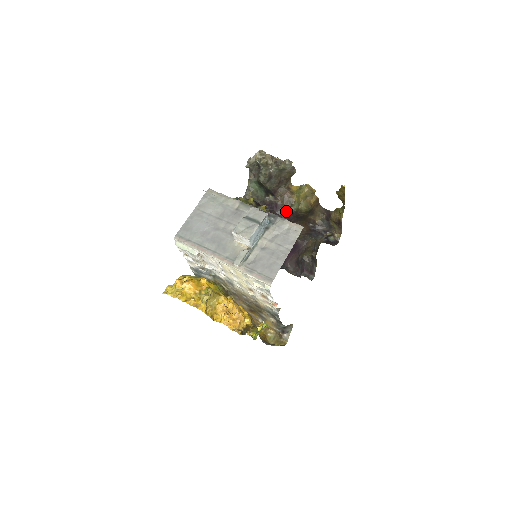
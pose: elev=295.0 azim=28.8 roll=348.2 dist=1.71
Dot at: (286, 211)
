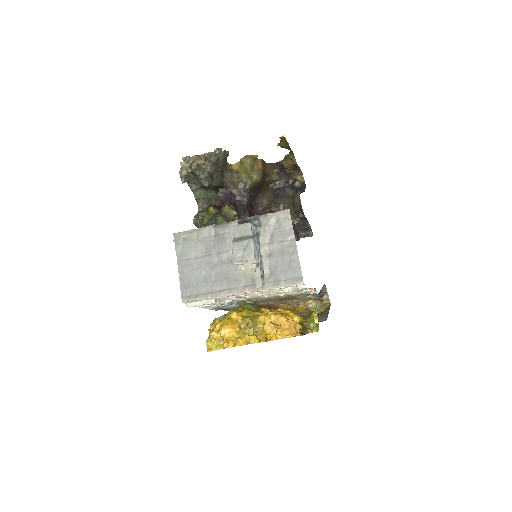
Dot at: (244, 192)
